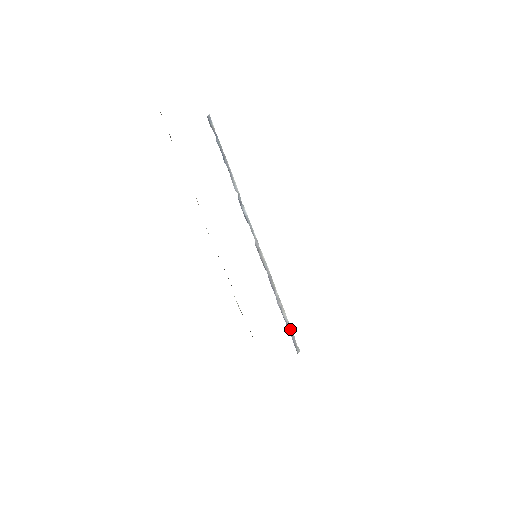
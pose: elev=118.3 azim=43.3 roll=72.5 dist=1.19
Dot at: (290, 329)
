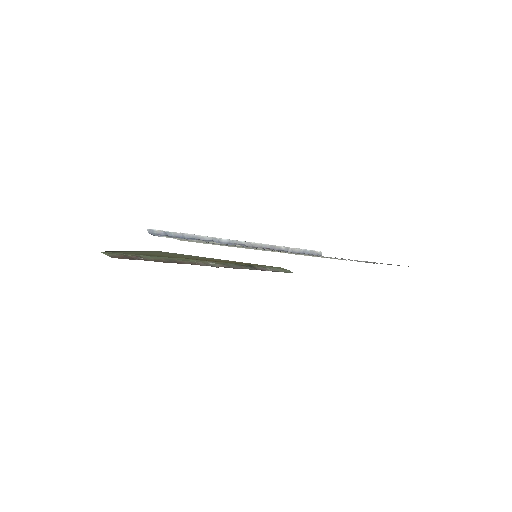
Dot at: (307, 251)
